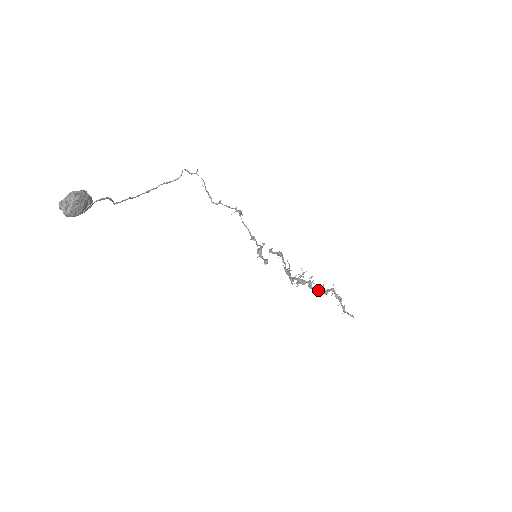
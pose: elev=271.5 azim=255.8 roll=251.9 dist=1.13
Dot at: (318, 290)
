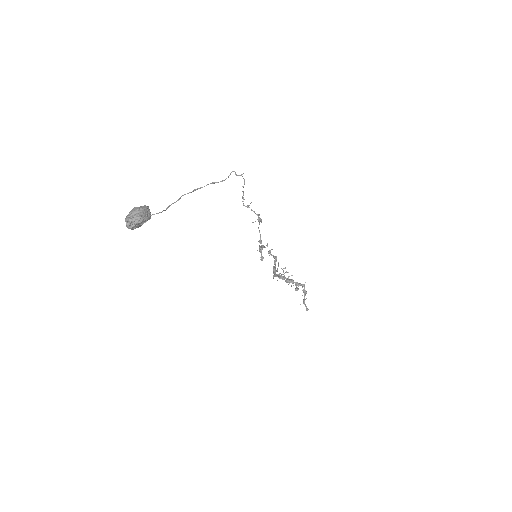
Dot at: occluded
